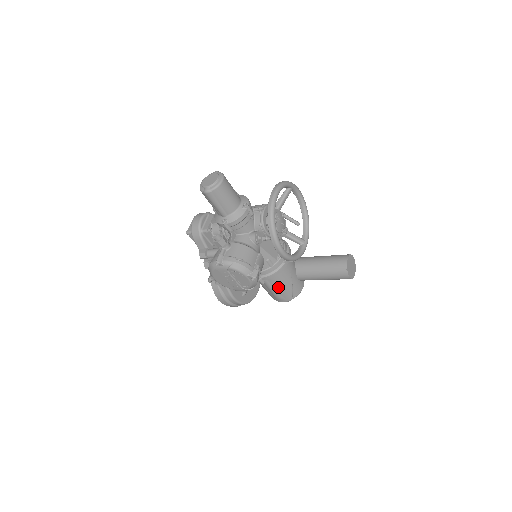
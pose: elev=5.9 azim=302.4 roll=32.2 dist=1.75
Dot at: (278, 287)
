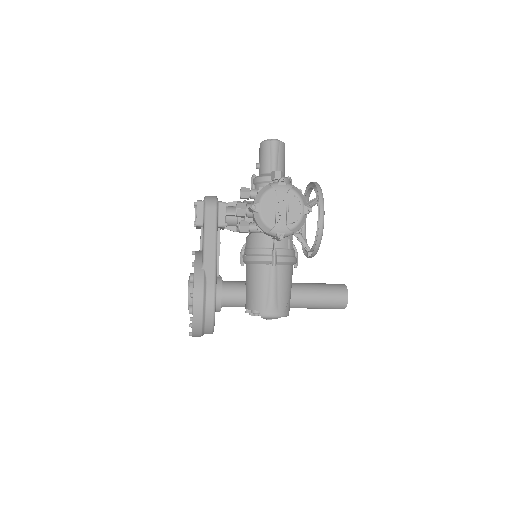
Dot at: (281, 285)
